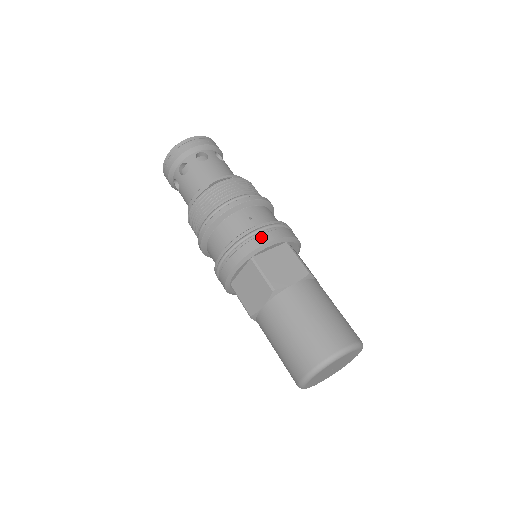
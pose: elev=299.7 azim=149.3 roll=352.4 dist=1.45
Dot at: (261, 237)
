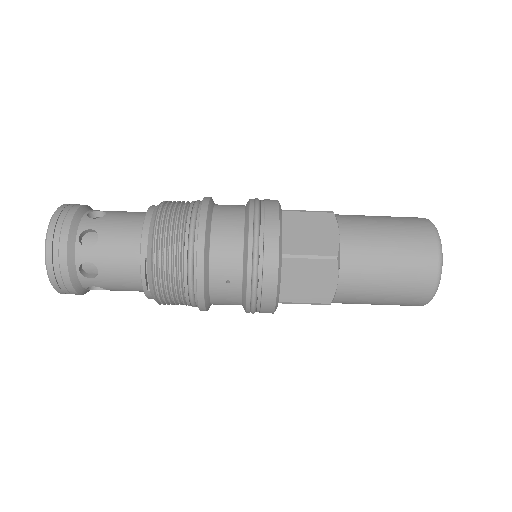
Dot at: (265, 293)
